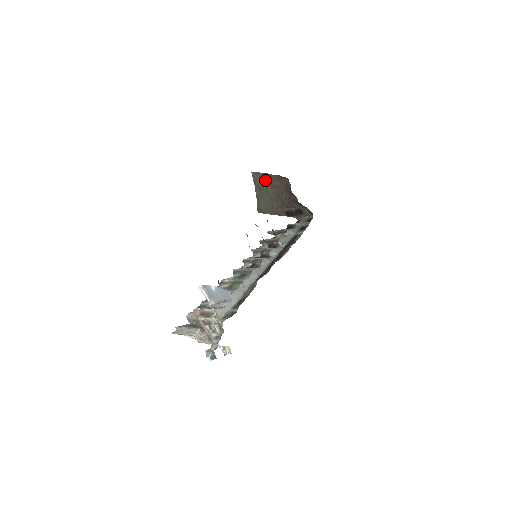
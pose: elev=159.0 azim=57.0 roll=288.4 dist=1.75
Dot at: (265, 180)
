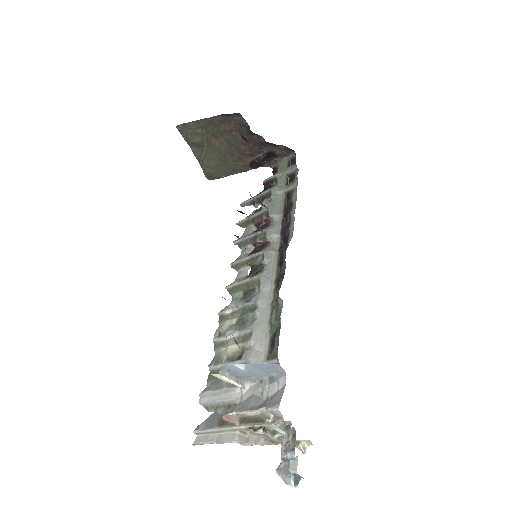
Dot at: (202, 130)
